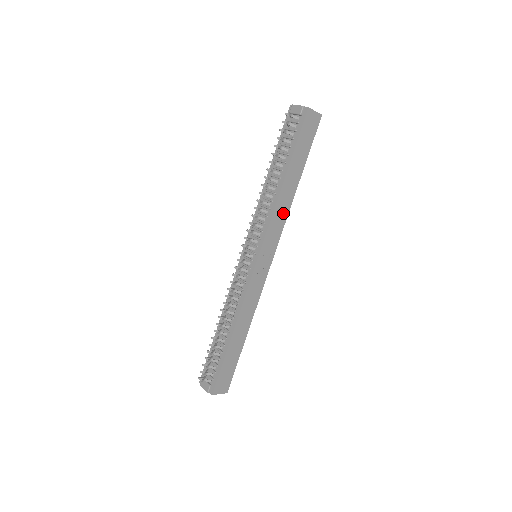
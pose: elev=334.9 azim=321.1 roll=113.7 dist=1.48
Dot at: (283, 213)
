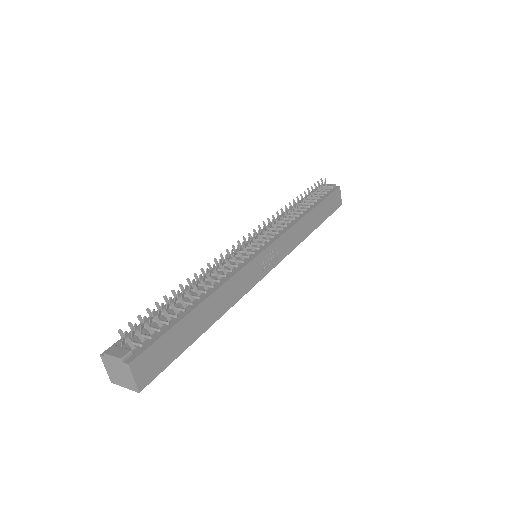
Dot at: (297, 237)
